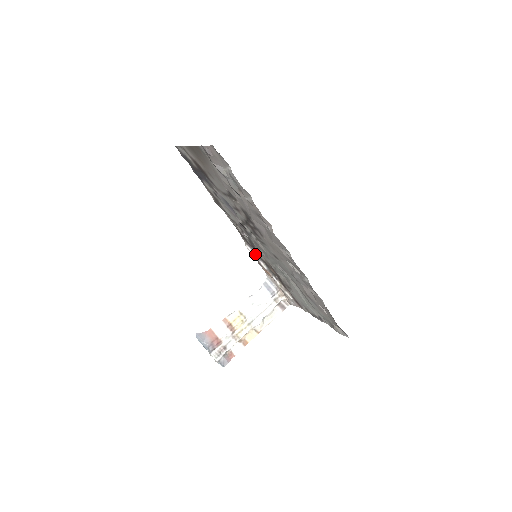
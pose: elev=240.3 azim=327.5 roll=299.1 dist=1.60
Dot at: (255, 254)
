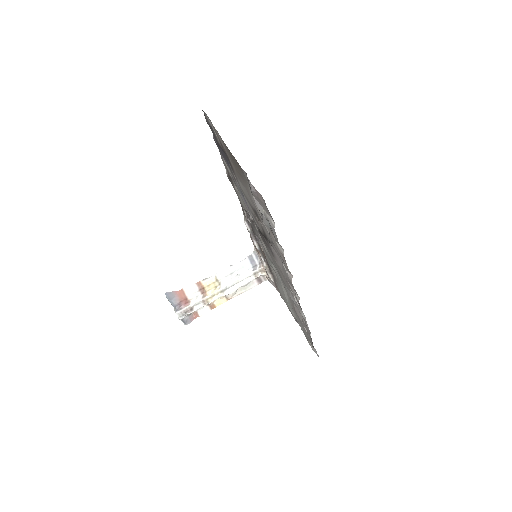
Dot at: (251, 232)
